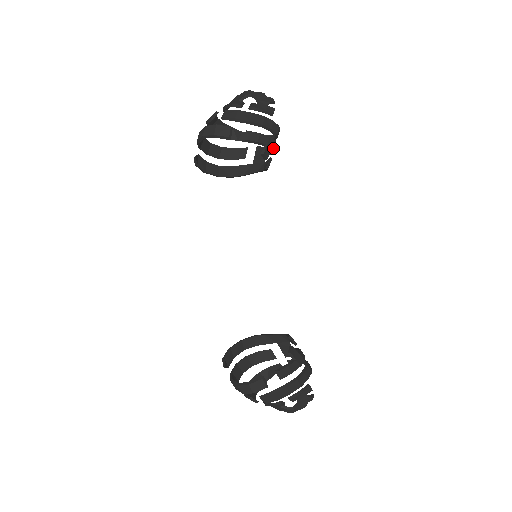
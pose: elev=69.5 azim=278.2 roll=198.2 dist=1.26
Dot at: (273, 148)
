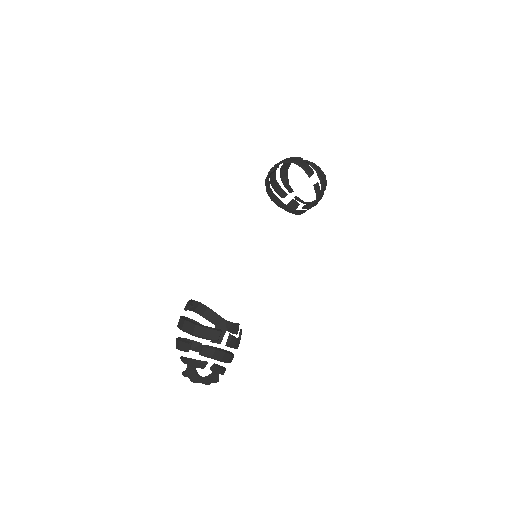
Dot at: occluded
